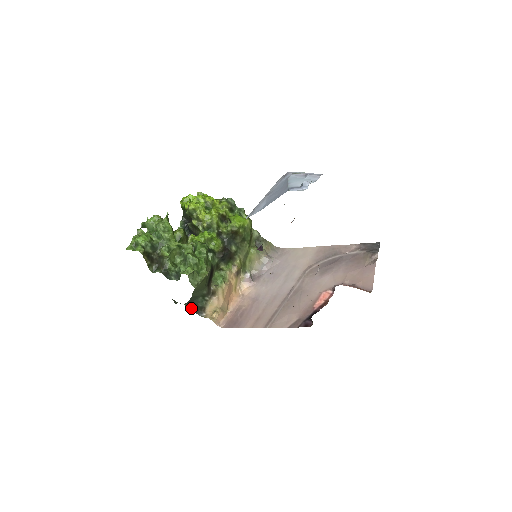
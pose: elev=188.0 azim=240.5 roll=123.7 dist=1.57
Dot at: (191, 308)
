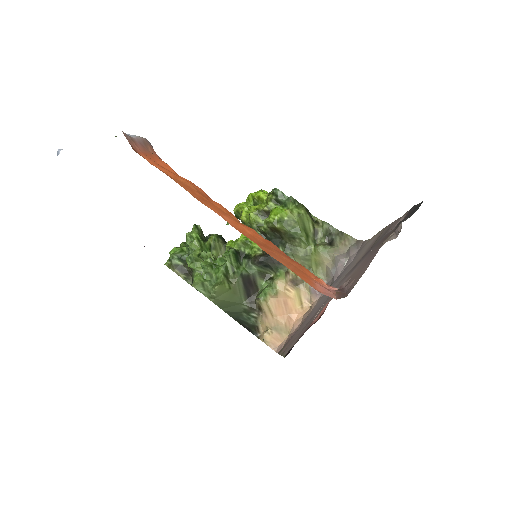
Dot at: (245, 327)
